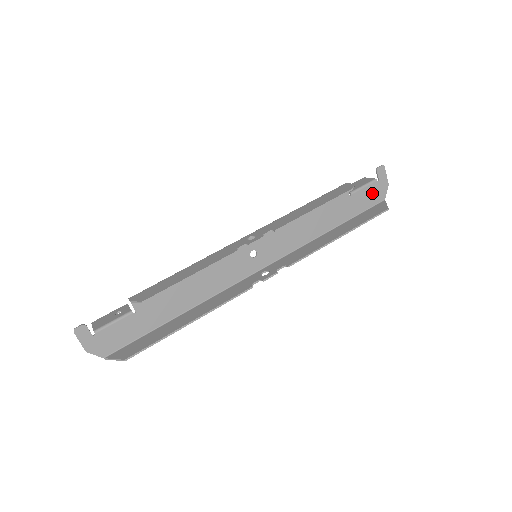
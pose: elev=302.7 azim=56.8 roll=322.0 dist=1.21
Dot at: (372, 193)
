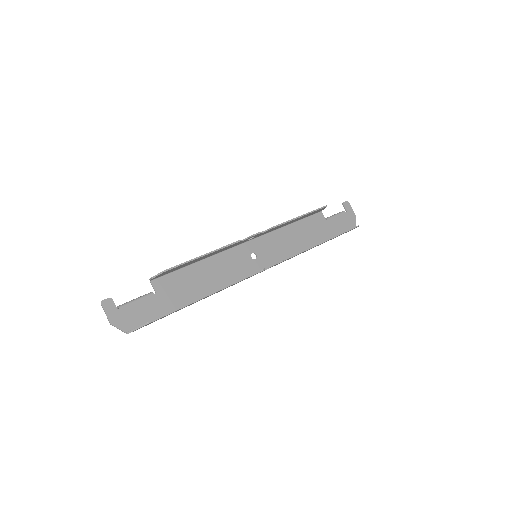
Dot at: (344, 221)
